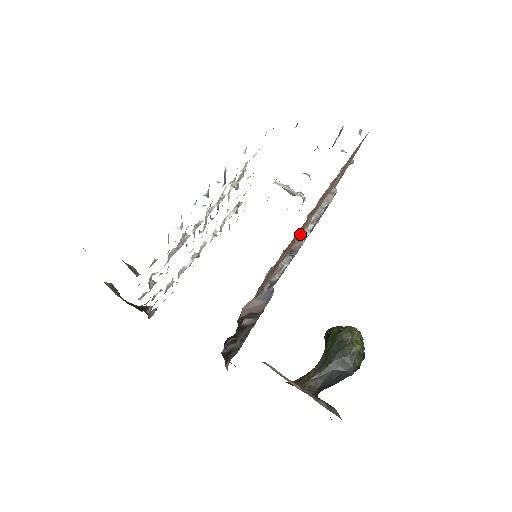
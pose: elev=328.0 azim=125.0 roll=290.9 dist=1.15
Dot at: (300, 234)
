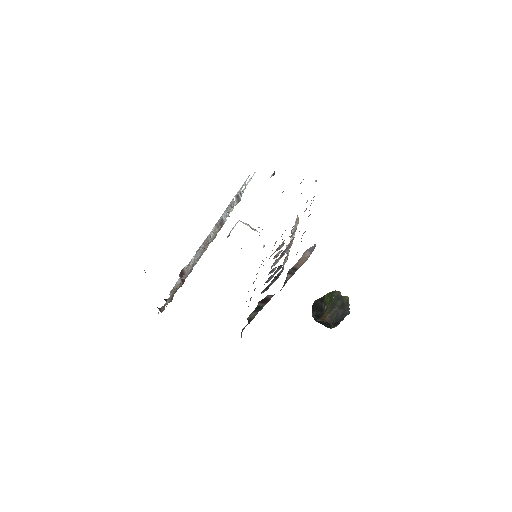
Dot at: occluded
